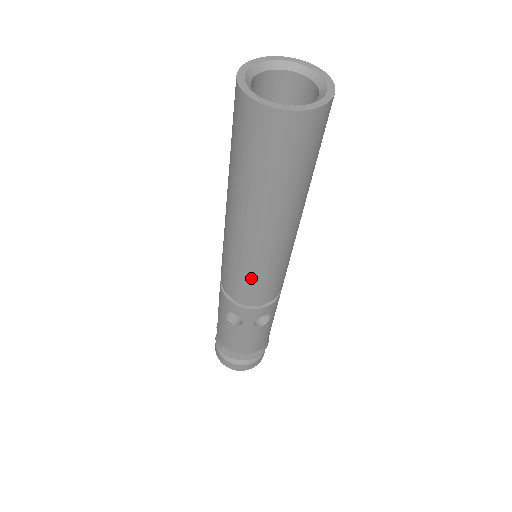
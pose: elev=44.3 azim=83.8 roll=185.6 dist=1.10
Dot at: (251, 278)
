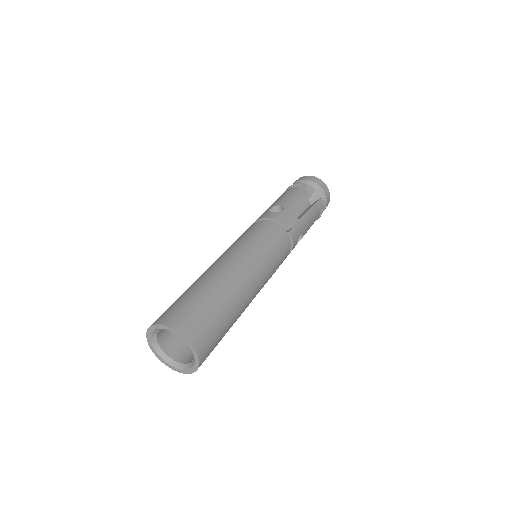
Dot at: occluded
